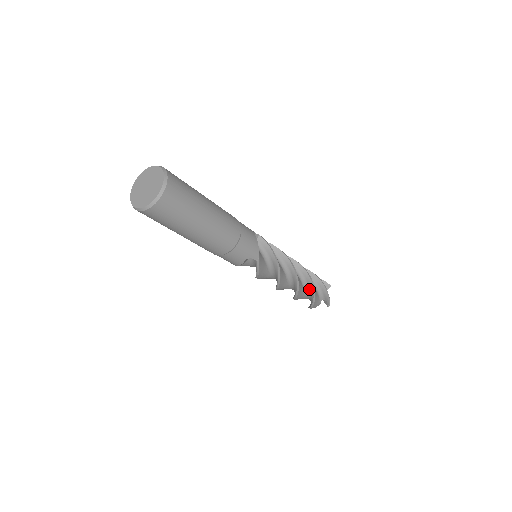
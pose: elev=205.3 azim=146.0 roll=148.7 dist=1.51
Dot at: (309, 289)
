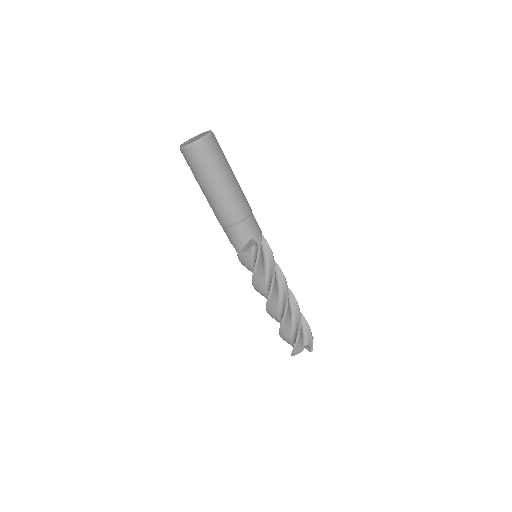
Dot at: (296, 319)
